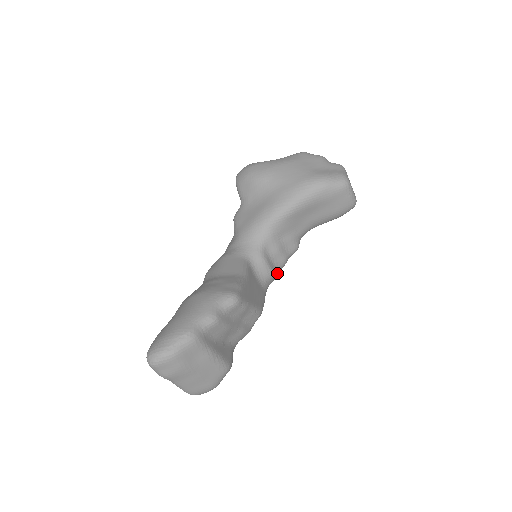
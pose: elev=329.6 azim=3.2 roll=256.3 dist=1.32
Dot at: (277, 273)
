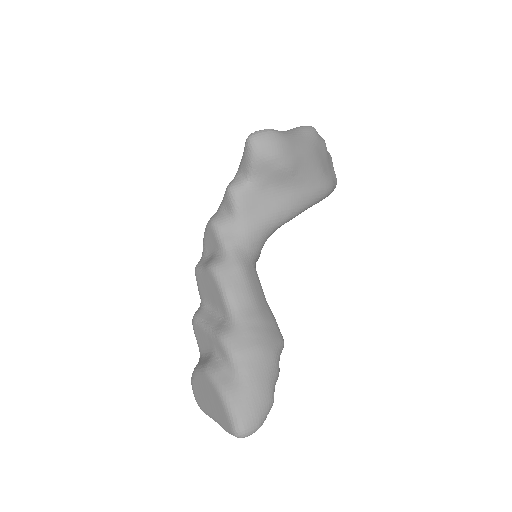
Dot at: occluded
